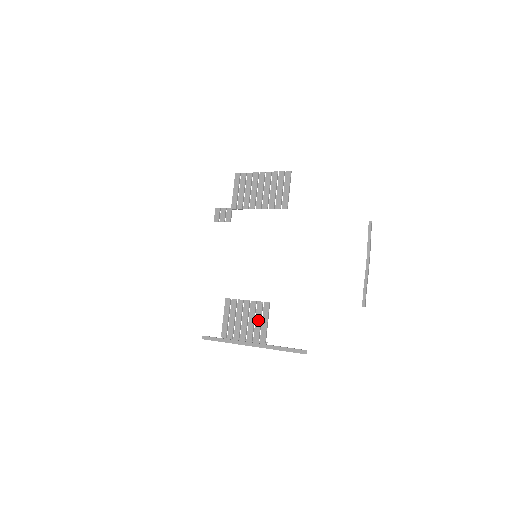
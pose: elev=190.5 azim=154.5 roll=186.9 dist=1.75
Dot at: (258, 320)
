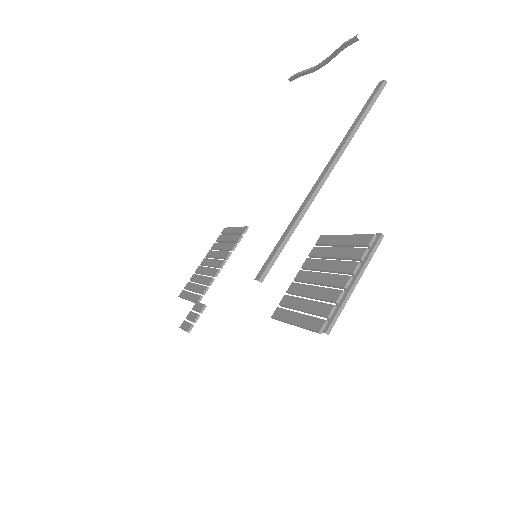
Dot at: (333, 252)
